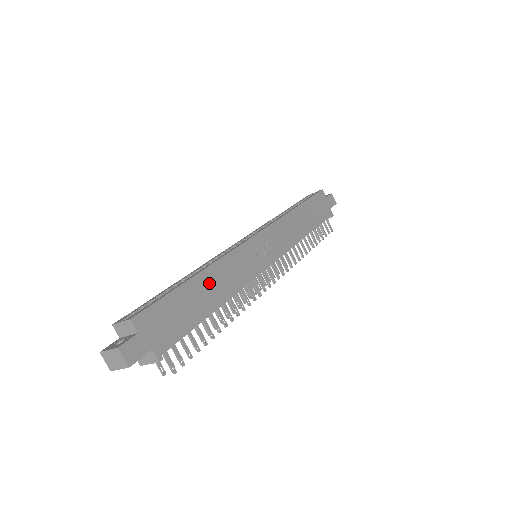
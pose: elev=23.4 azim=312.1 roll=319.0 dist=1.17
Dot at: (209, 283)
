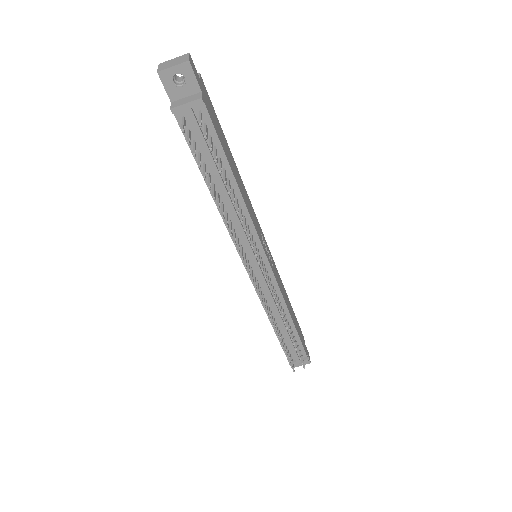
Dot at: (237, 174)
